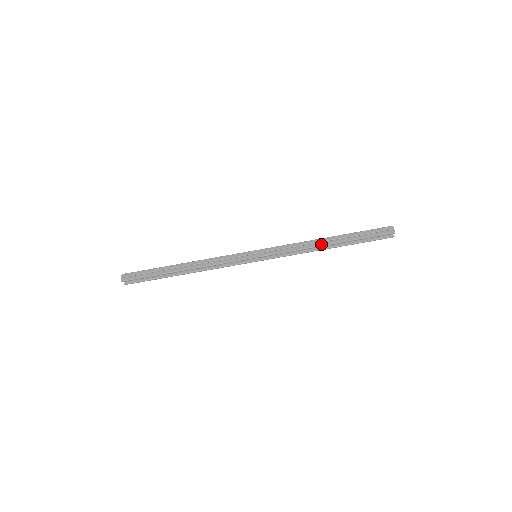
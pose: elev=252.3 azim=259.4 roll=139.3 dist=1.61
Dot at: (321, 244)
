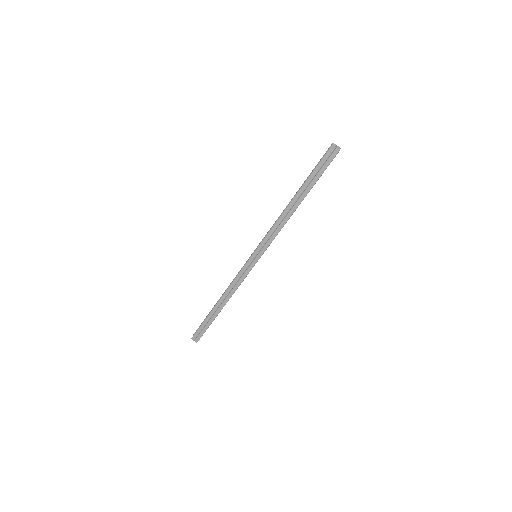
Dot at: (293, 211)
